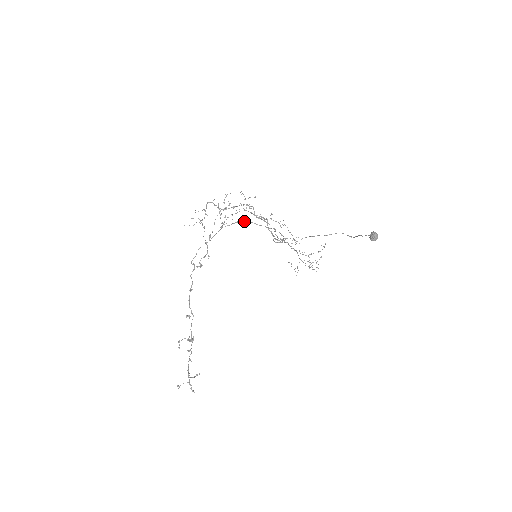
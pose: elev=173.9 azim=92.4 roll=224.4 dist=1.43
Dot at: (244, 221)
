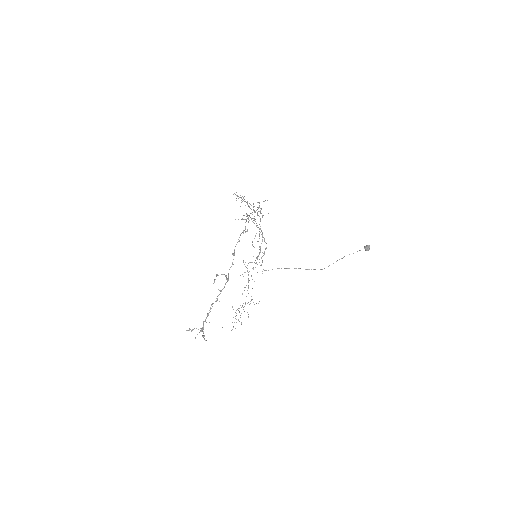
Dot at: occluded
